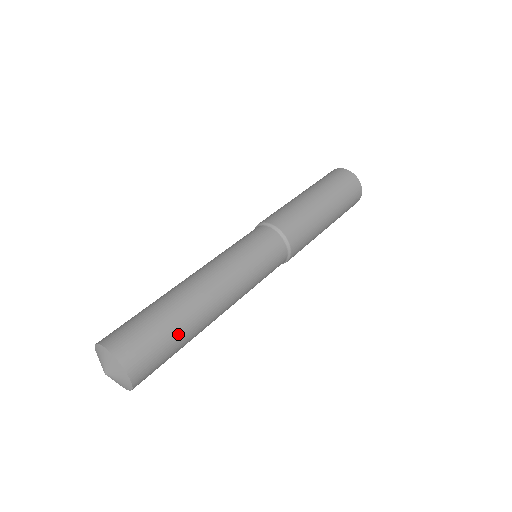
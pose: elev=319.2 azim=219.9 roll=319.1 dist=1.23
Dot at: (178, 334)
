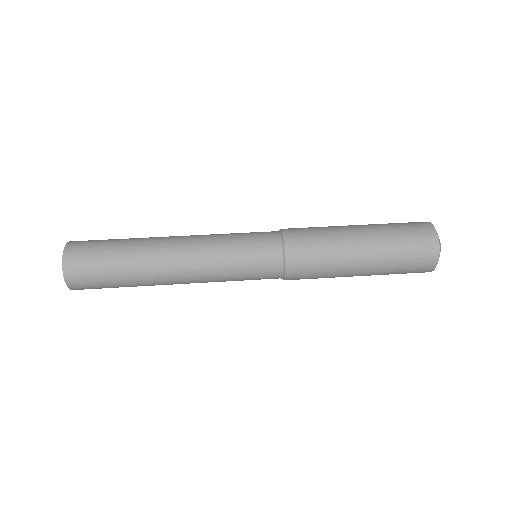
Dot at: (120, 264)
